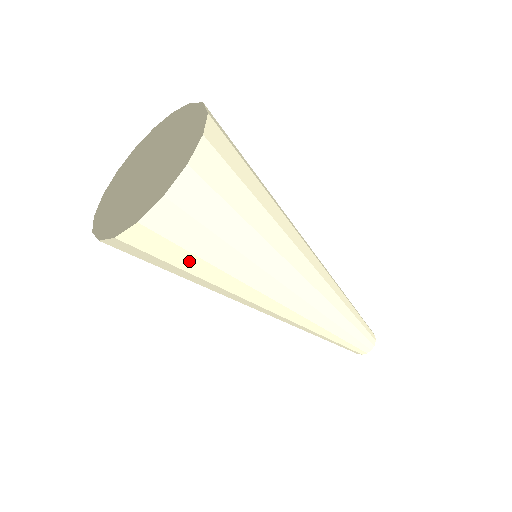
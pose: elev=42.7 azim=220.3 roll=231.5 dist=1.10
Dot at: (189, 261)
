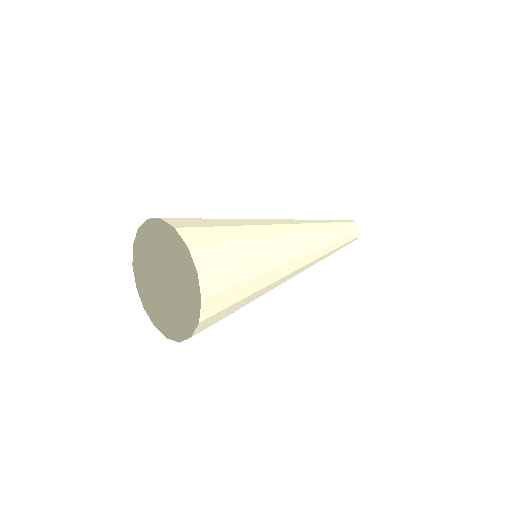
Dot at: occluded
